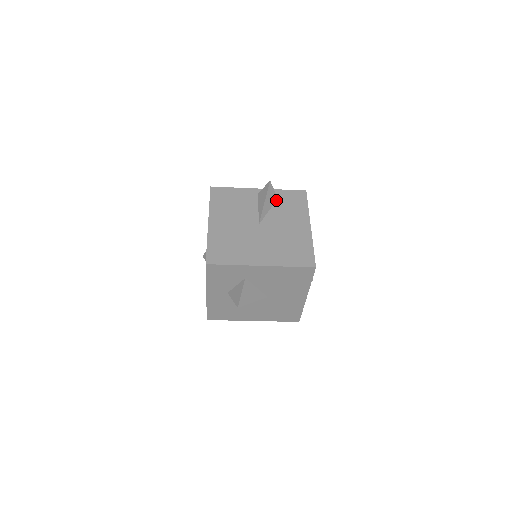
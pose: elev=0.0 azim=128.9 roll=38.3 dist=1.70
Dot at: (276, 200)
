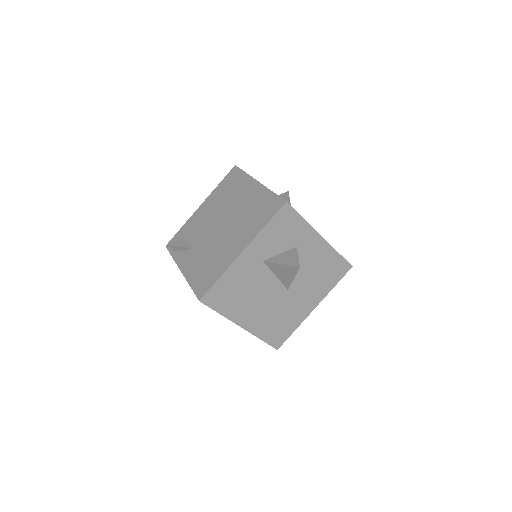
Dot at: occluded
